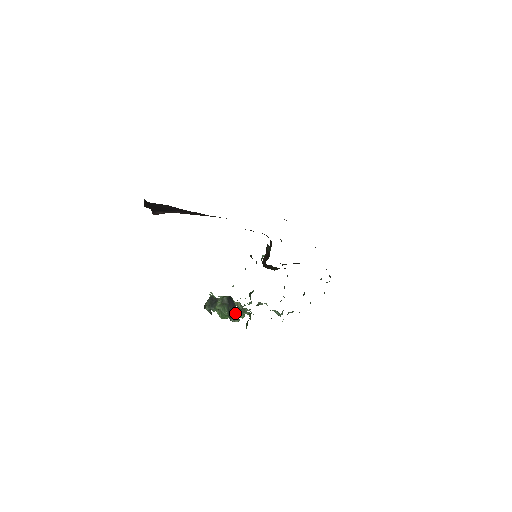
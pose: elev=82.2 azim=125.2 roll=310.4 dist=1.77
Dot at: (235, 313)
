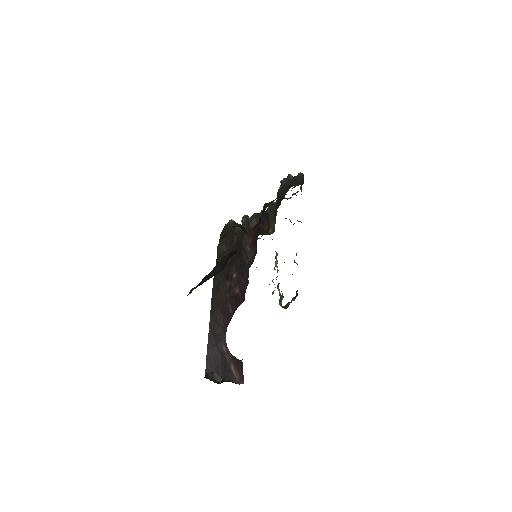
Dot at: occluded
